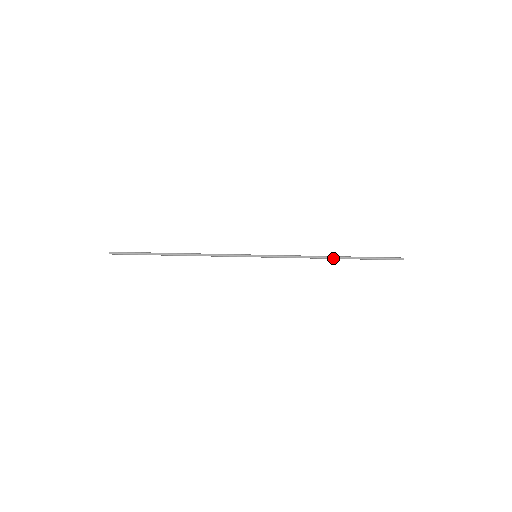
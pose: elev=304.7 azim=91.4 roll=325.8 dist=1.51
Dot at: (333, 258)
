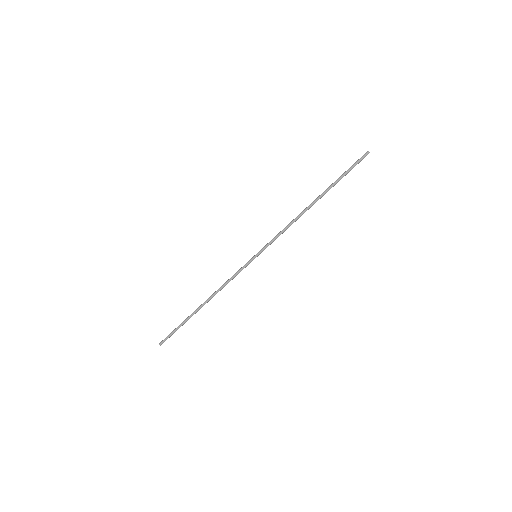
Dot at: occluded
